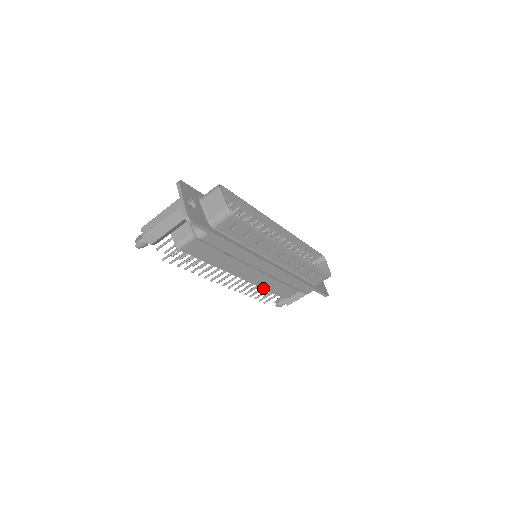
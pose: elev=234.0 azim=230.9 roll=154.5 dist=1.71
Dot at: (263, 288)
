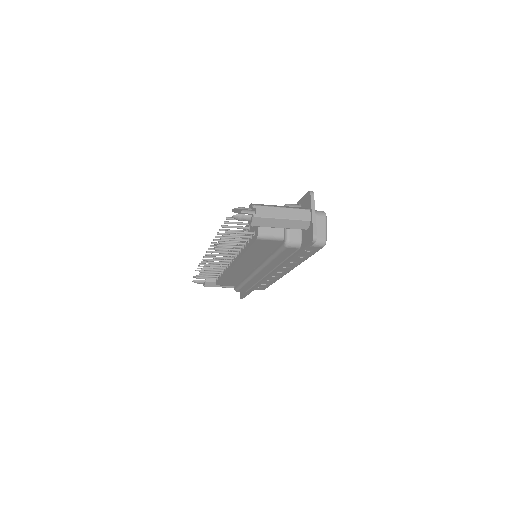
Dot at: (225, 276)
